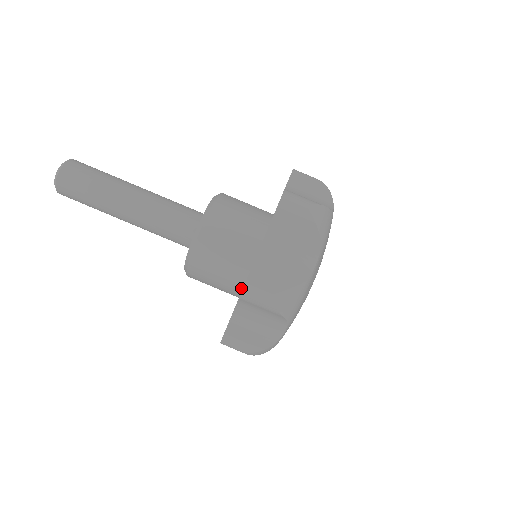
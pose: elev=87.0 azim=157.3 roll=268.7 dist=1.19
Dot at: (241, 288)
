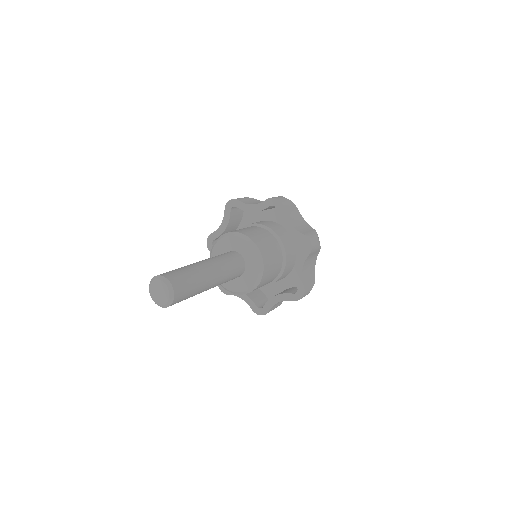
Dot at: (281, 267)
